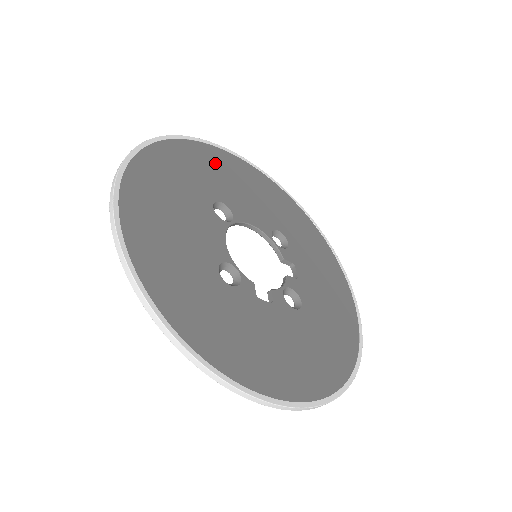
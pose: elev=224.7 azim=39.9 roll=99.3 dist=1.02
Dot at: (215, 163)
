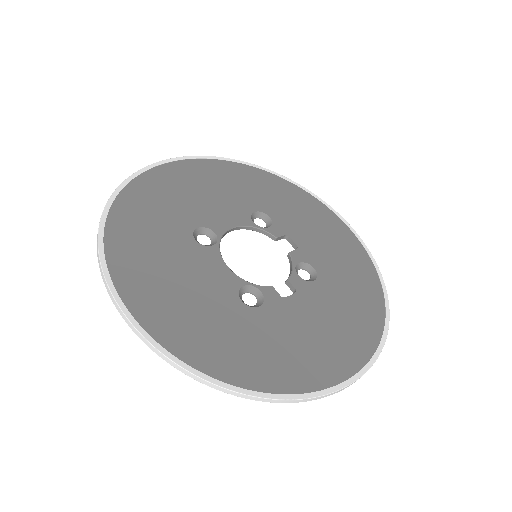
Dot at: (164, 188)
